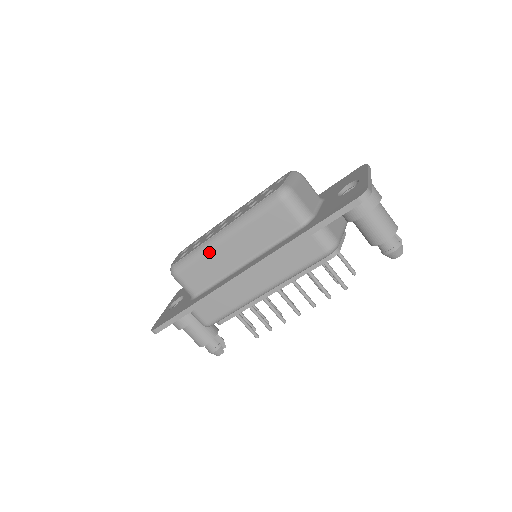
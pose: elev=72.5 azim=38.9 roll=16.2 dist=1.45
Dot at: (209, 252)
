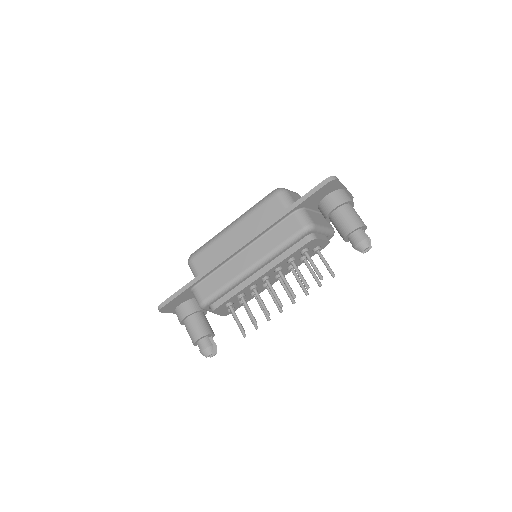
Dot at: (219, 239)
